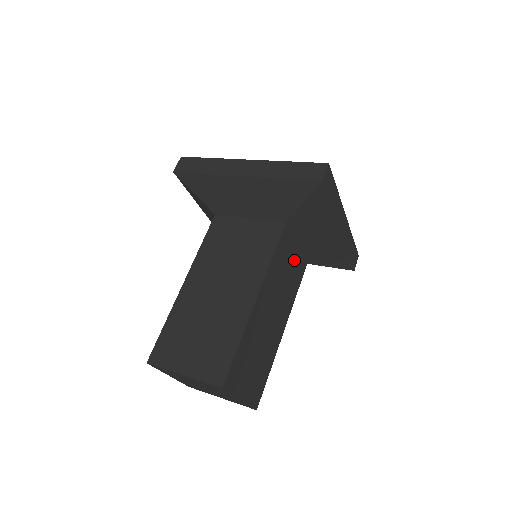
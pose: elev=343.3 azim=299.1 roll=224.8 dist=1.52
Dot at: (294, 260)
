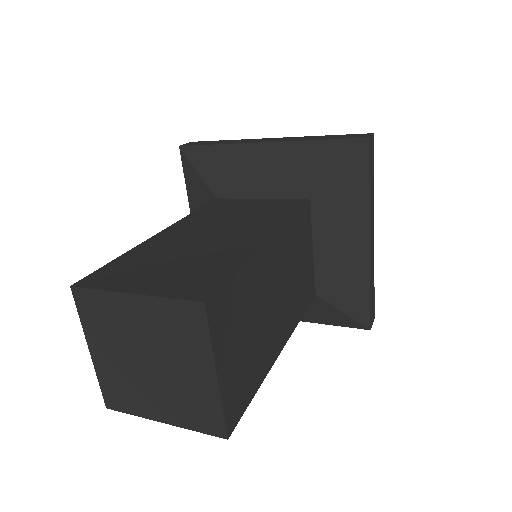
Dot at: (307, 264)
